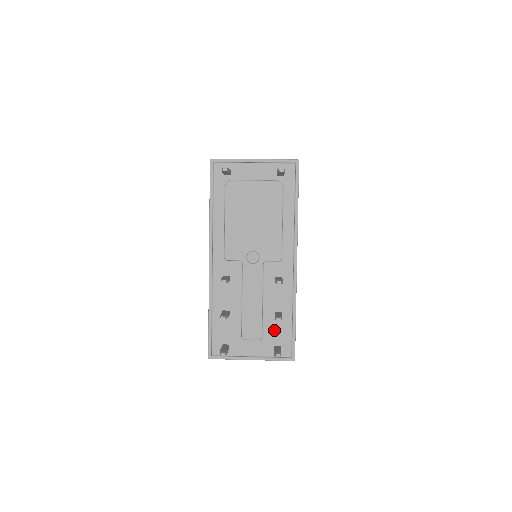
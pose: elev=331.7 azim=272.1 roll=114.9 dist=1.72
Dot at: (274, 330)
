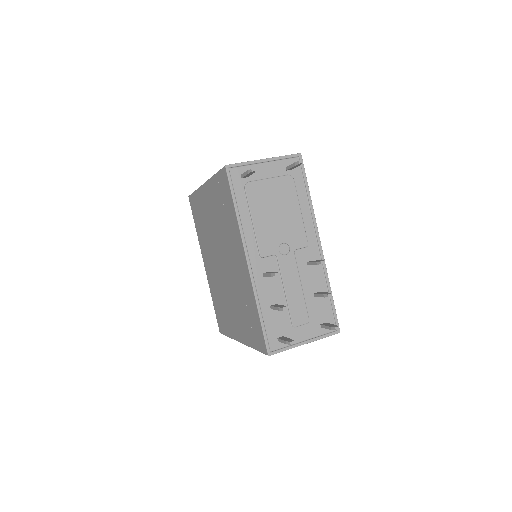
Dot at: (317, 310)
